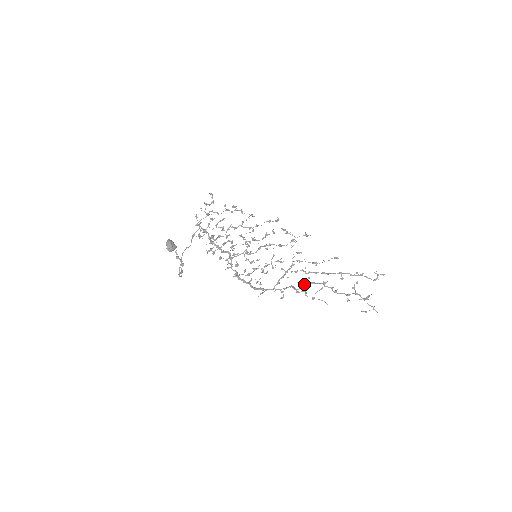
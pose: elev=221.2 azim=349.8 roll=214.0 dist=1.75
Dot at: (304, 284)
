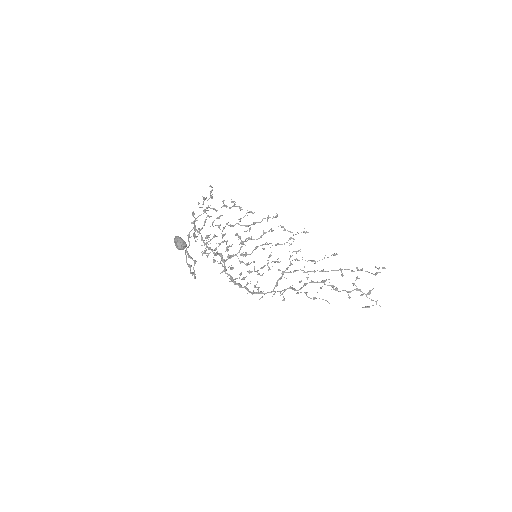
Dot at: (304, 284)
